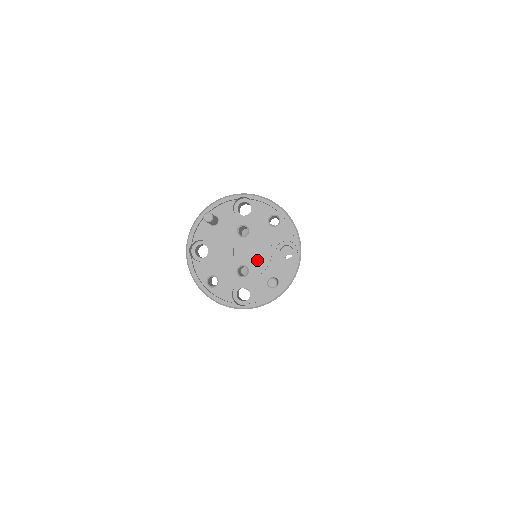
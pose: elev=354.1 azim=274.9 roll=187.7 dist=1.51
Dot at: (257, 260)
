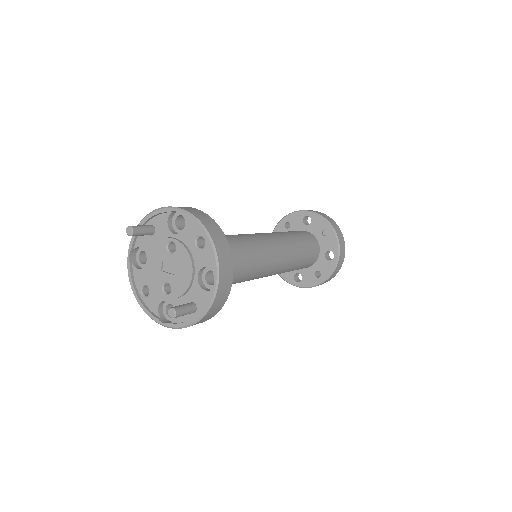
Dot at: (179, 281)
